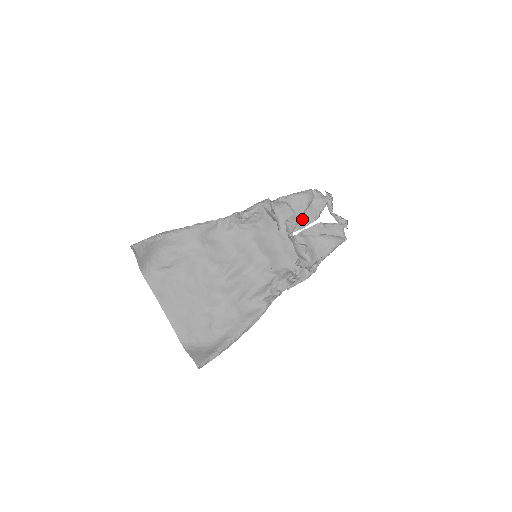
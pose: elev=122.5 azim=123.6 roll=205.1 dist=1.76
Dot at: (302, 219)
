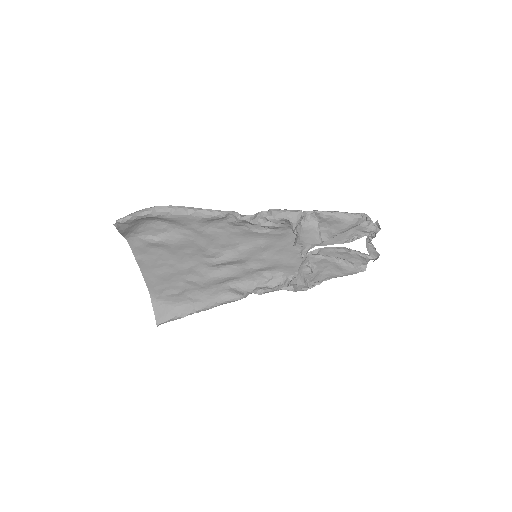
Dot at: occluded
